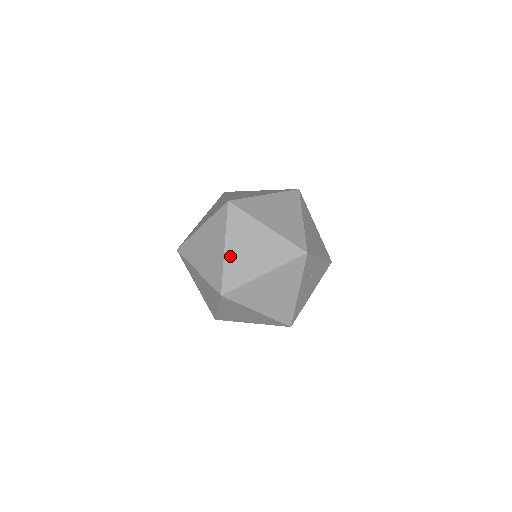
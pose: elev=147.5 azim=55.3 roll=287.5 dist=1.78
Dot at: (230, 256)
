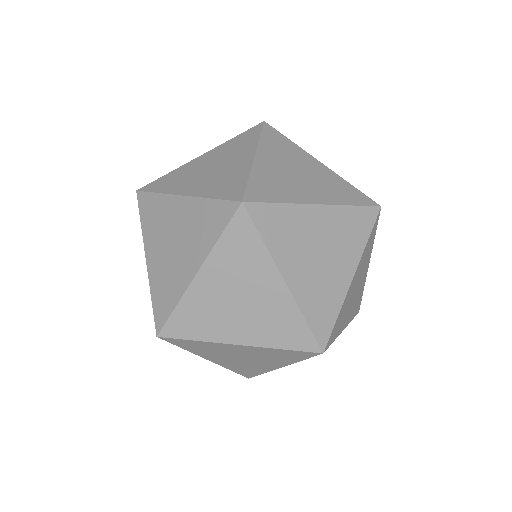
Dot at: (299, 287)
